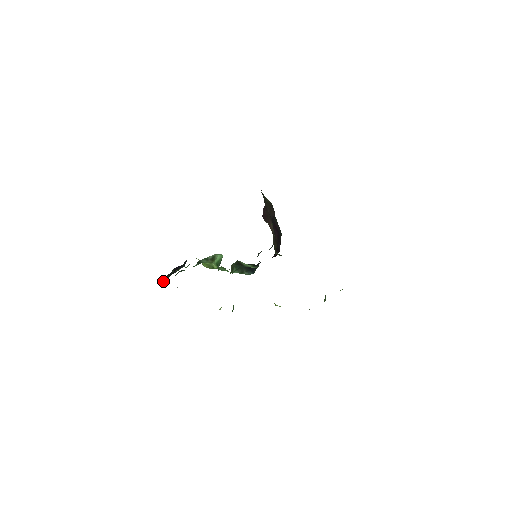
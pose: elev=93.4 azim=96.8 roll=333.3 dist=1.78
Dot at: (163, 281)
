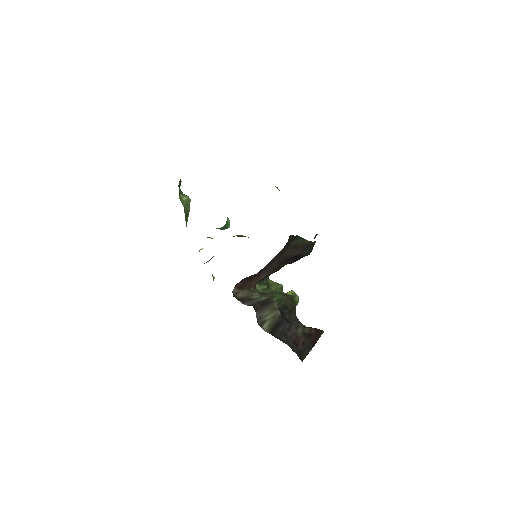
Dot at: occluded
